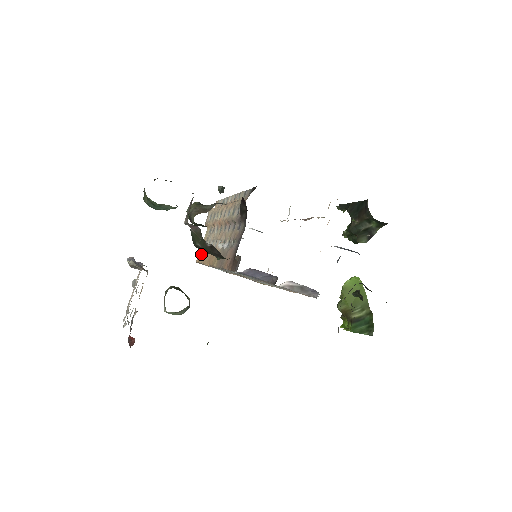
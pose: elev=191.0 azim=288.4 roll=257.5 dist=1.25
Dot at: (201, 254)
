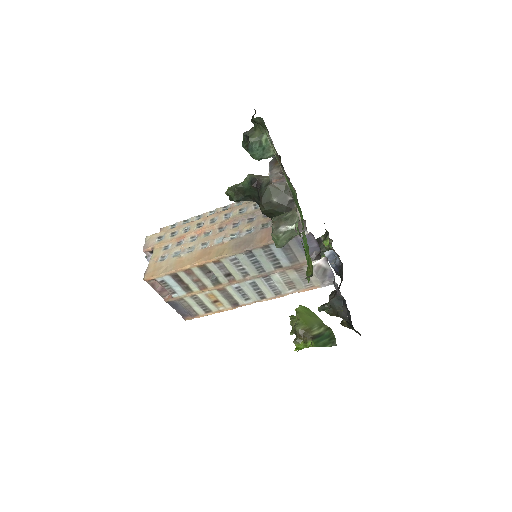
Dot at: (157, 268)
